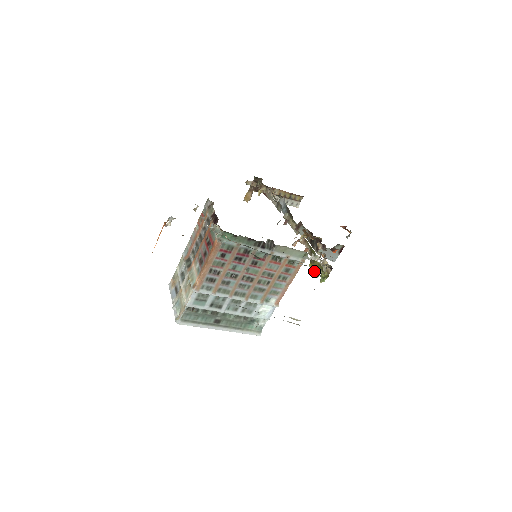
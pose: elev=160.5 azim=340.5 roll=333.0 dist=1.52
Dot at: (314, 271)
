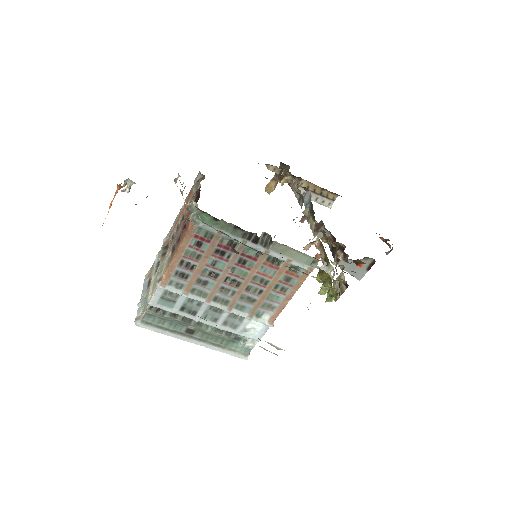
Dot at: occluded
